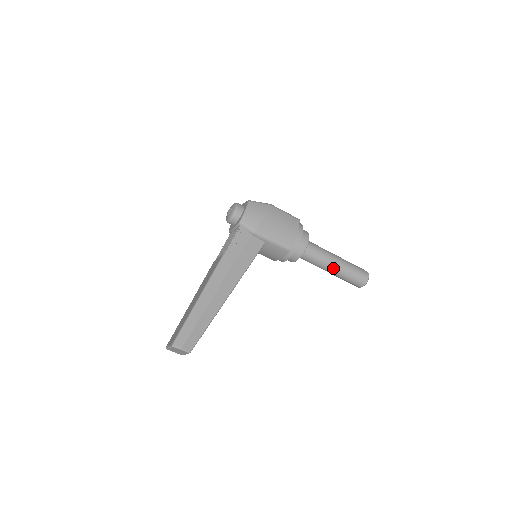
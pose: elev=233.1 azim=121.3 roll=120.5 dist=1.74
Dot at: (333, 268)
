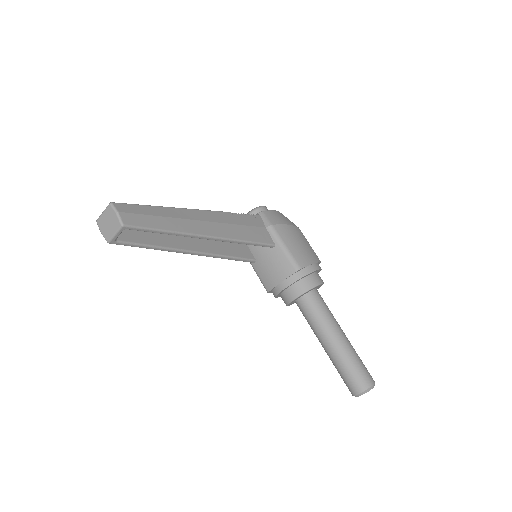
Dot at: (335, 339)
